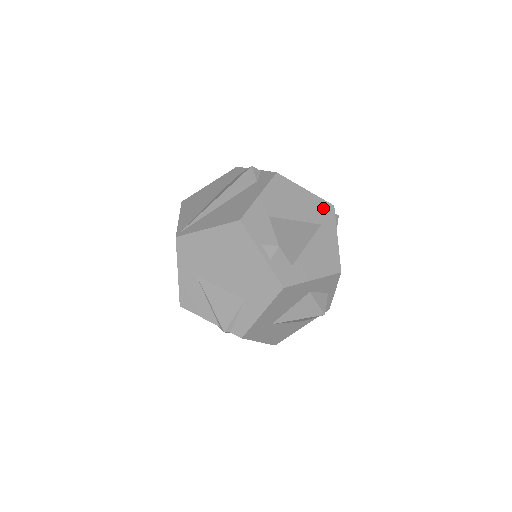
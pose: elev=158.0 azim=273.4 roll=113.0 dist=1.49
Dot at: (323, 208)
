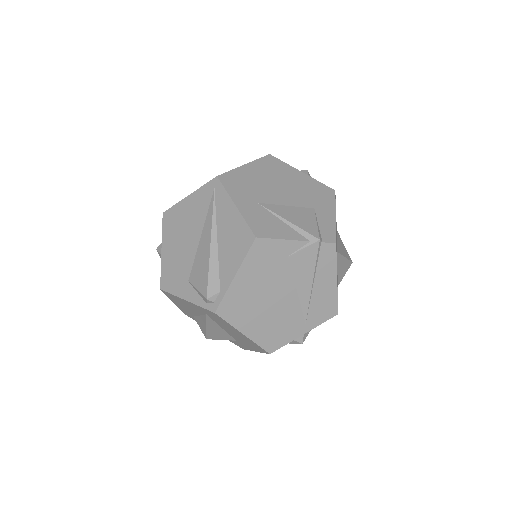
Dot at: occluded
